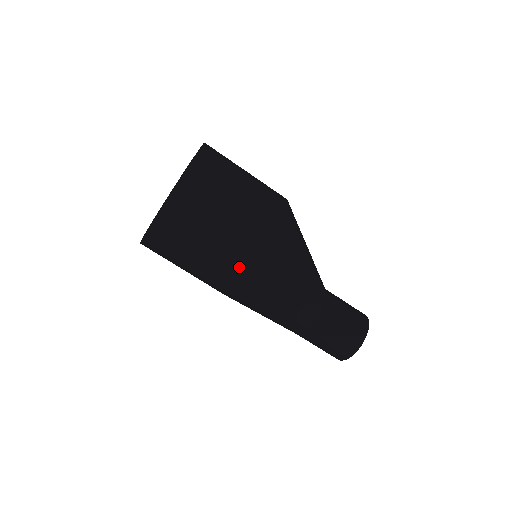
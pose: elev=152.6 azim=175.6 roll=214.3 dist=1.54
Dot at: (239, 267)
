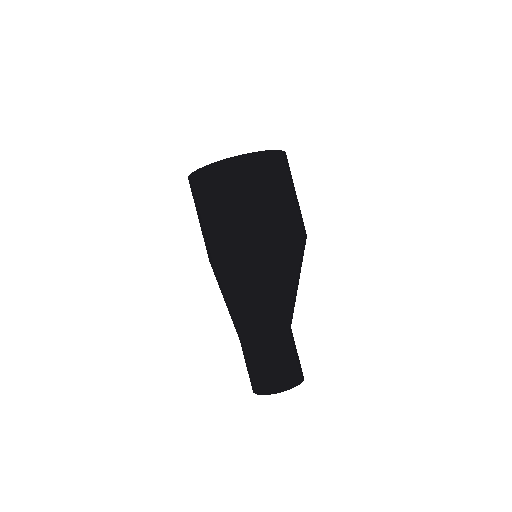
Dot at: (299, 227)
